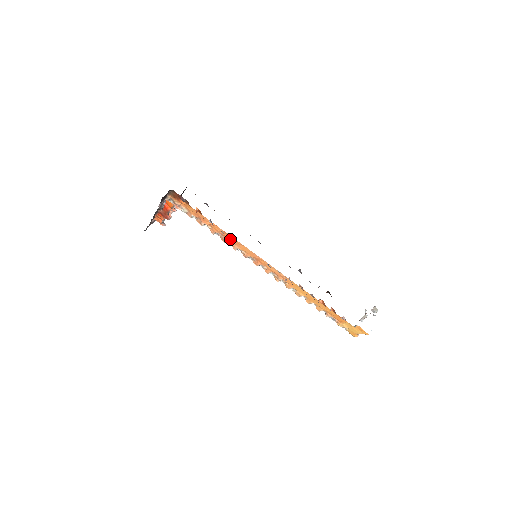
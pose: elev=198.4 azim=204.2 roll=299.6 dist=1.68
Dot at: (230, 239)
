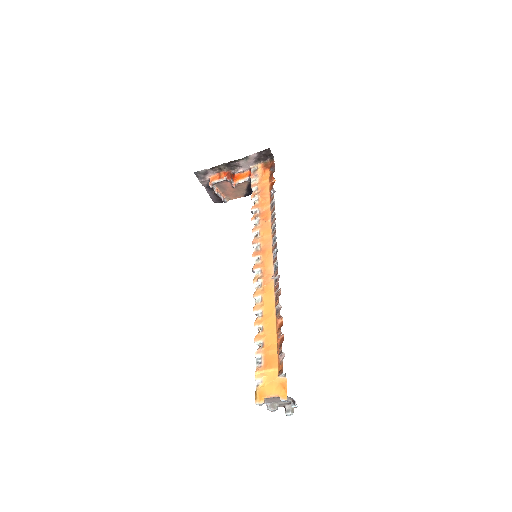
Dot at: (265, 218)
